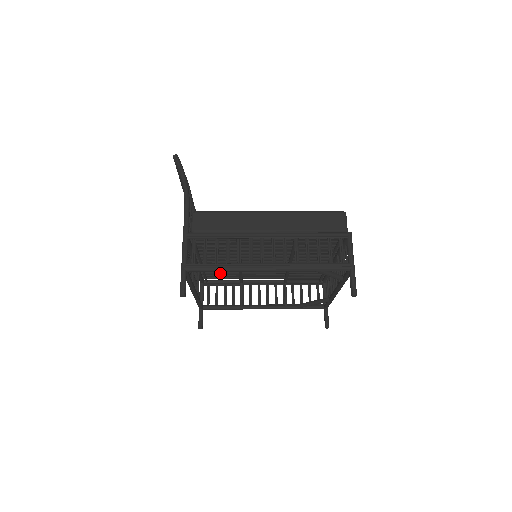
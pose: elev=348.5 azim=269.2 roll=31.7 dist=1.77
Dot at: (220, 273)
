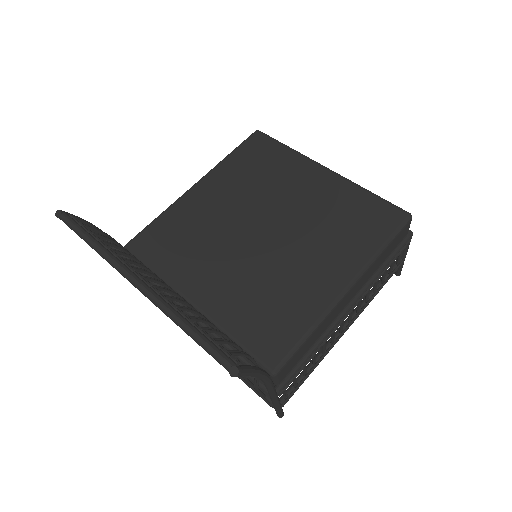
Dot at: occluded
